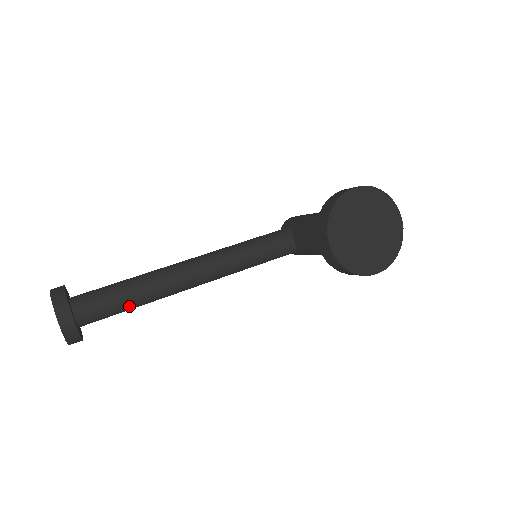
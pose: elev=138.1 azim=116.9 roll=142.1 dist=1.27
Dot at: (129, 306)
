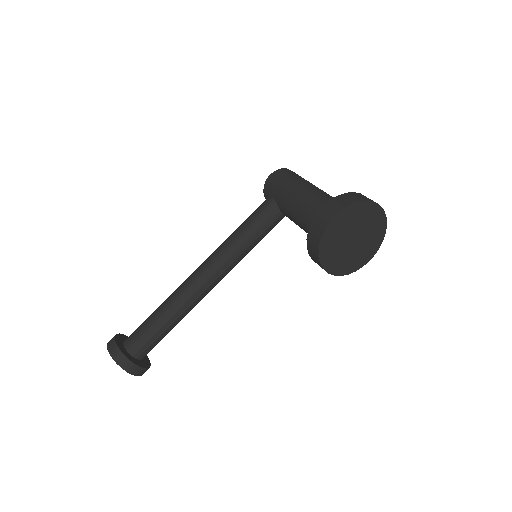
Dot at: occluded
